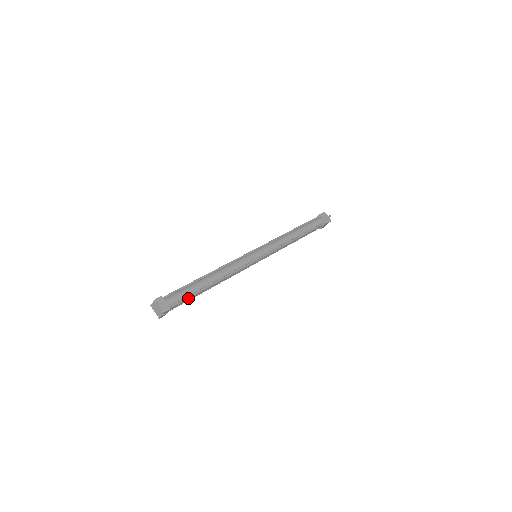
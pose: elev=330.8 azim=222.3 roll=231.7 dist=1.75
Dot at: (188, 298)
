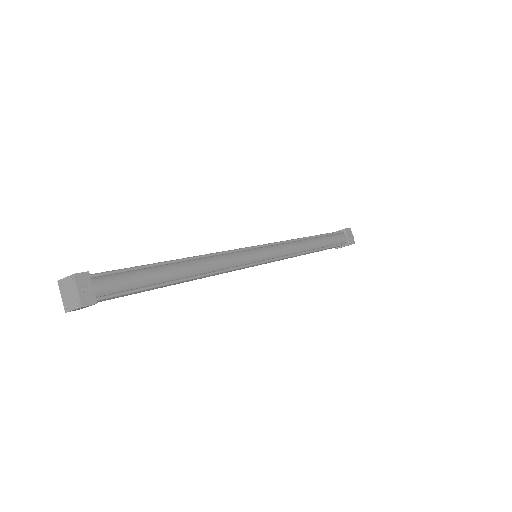
Dot at: (135, 291)
